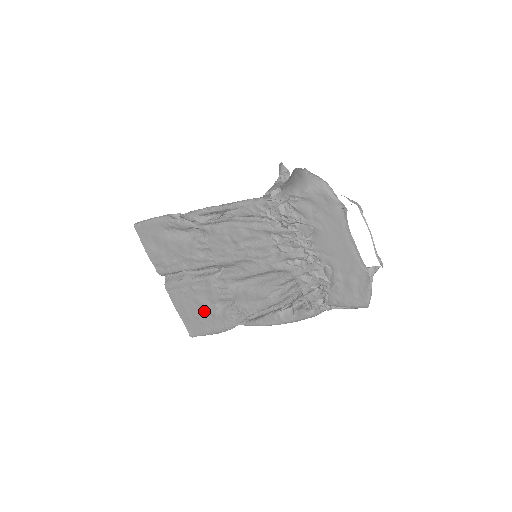
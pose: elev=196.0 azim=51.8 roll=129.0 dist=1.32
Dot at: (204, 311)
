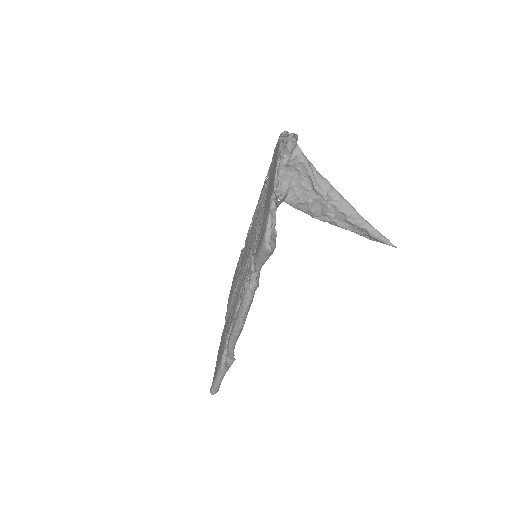
Dot at: occluded
